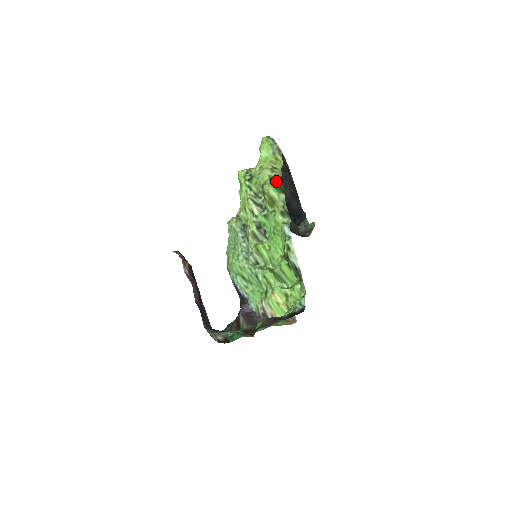
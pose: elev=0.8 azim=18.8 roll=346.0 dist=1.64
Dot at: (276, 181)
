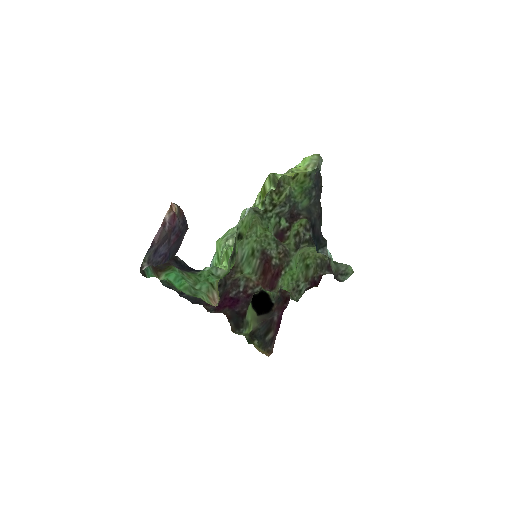
Dot at: (274, 175)
